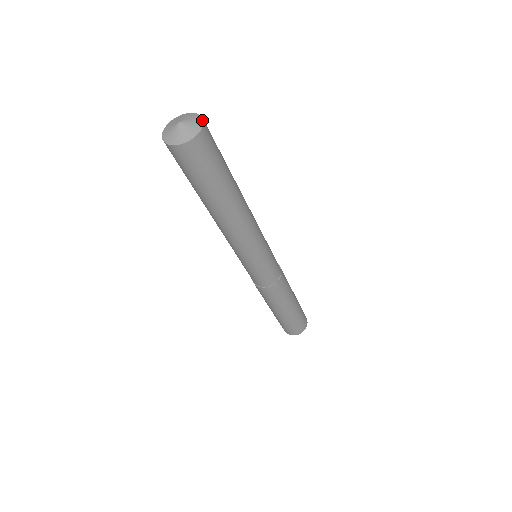
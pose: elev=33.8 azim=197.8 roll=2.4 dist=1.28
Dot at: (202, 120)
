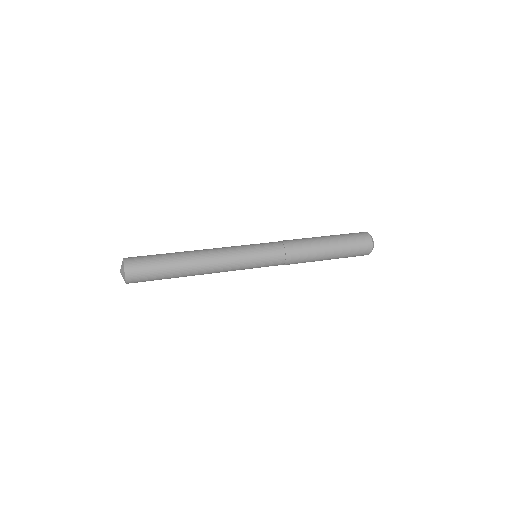
Dot at: (123, 267)
